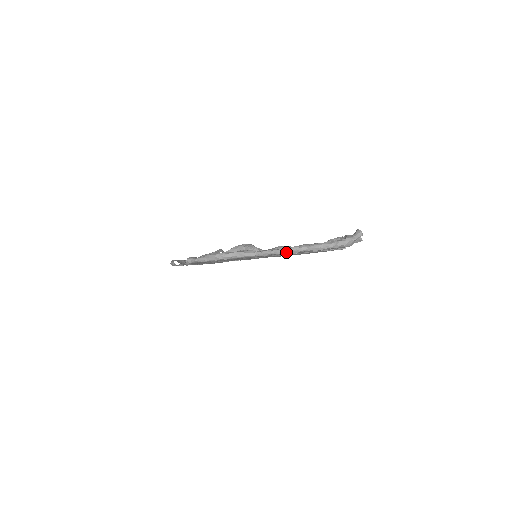
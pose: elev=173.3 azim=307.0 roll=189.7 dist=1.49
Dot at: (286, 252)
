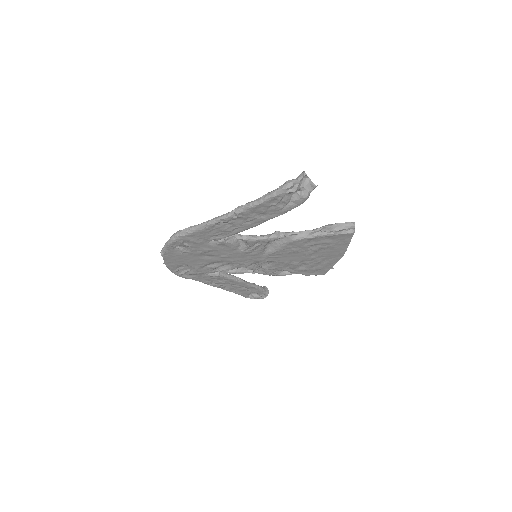
Dot at: (232, 214)
